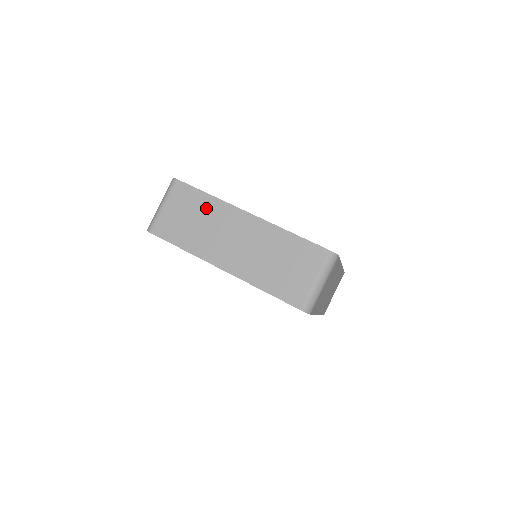
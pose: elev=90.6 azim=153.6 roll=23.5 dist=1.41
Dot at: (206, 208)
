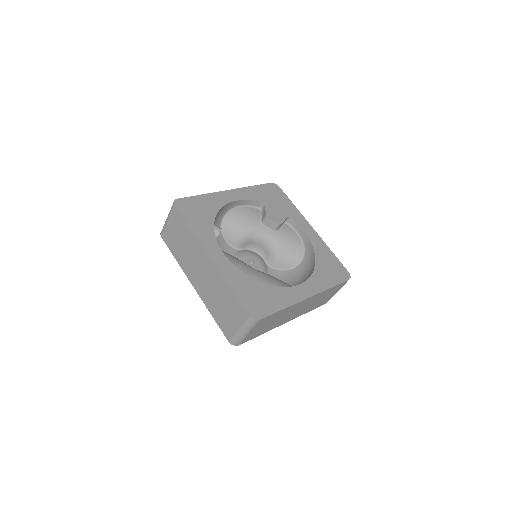
Dot at: (188, 238)
